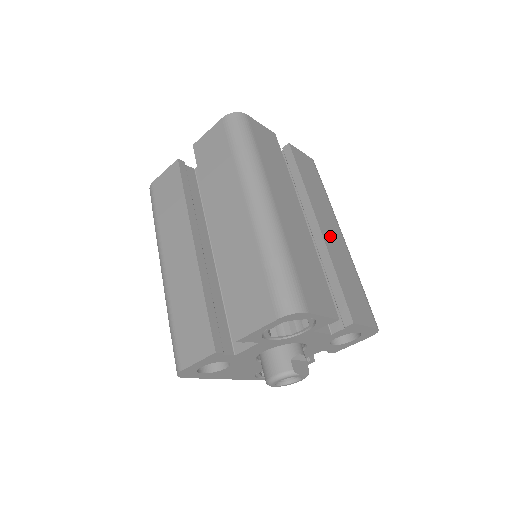
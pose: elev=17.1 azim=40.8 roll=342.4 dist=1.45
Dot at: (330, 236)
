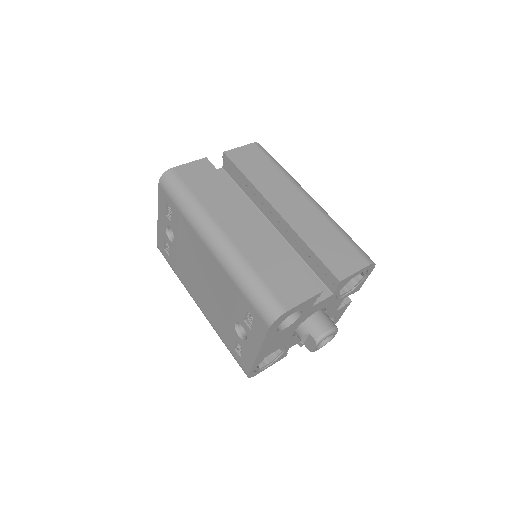
Dot at: occluded
